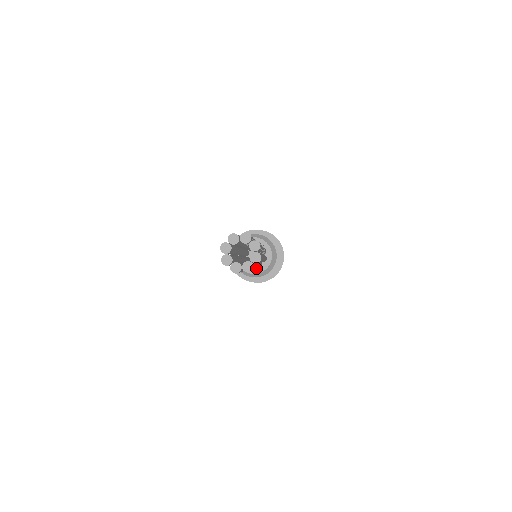
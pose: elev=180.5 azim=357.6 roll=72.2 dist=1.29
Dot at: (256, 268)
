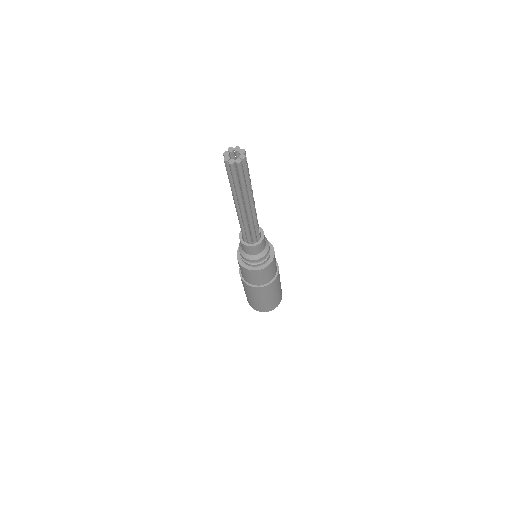
Dot at: (240, 199)
